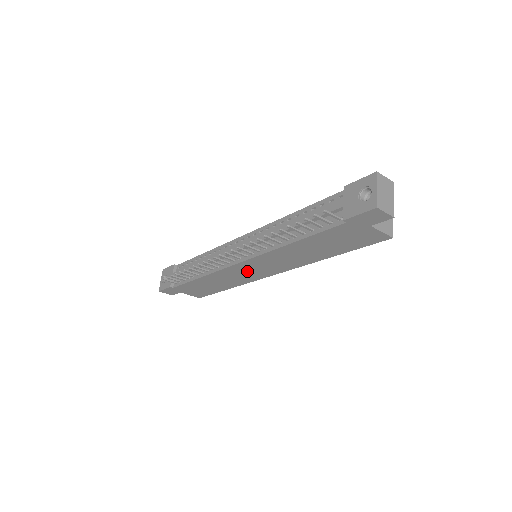
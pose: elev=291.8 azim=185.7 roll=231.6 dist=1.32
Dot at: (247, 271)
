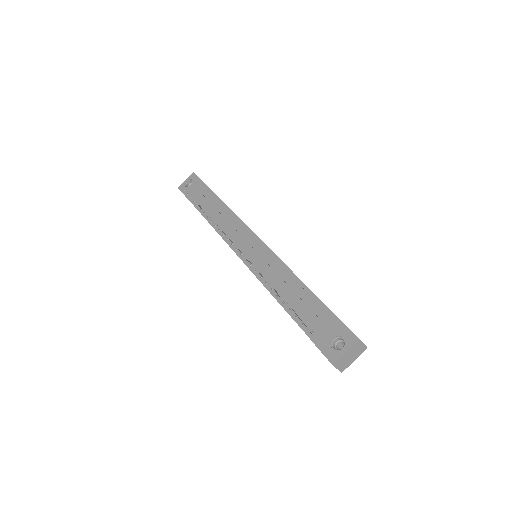
Dot at: occluded
